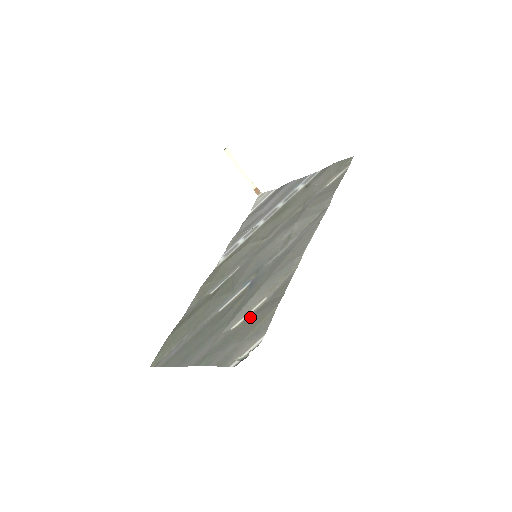
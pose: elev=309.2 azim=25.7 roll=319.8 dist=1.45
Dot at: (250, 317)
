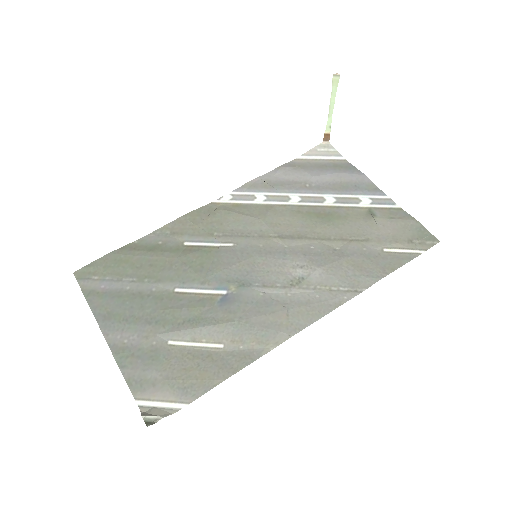
Dot at: (193, 353)
